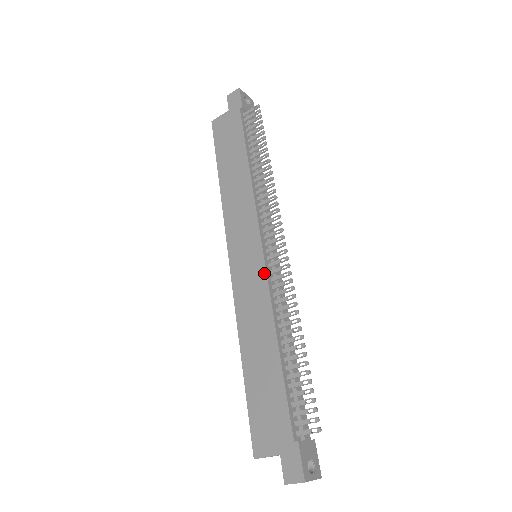
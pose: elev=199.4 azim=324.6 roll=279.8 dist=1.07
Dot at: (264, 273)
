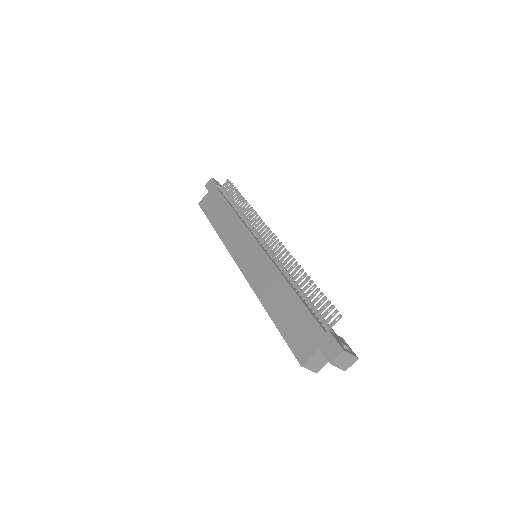
Dot at: (265, 255)
